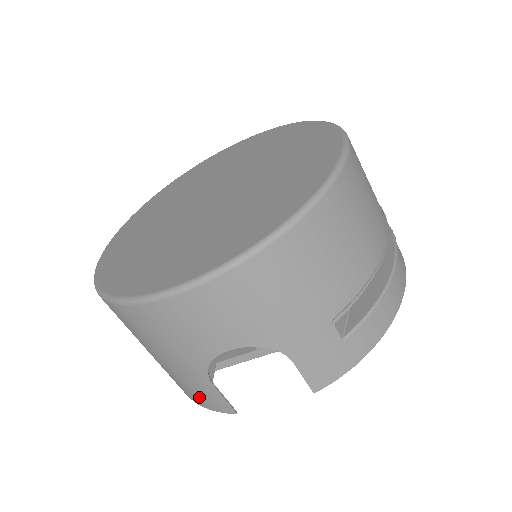
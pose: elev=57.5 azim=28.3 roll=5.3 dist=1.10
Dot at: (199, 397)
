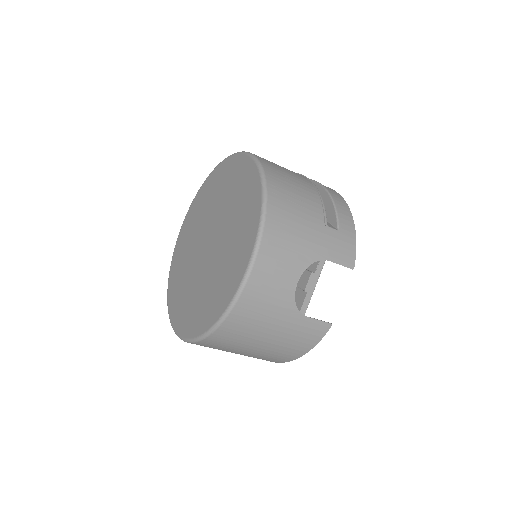
Dot at: (307, 340)
